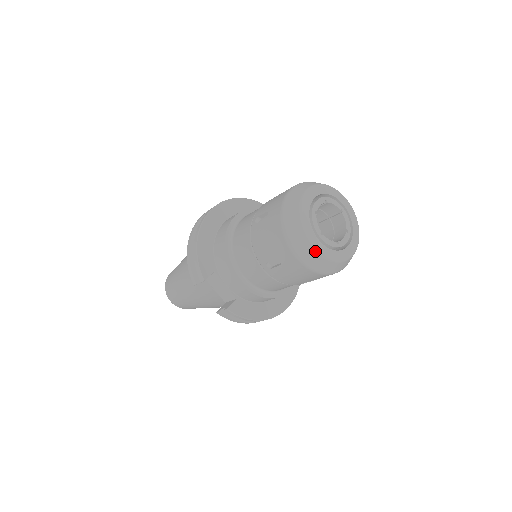
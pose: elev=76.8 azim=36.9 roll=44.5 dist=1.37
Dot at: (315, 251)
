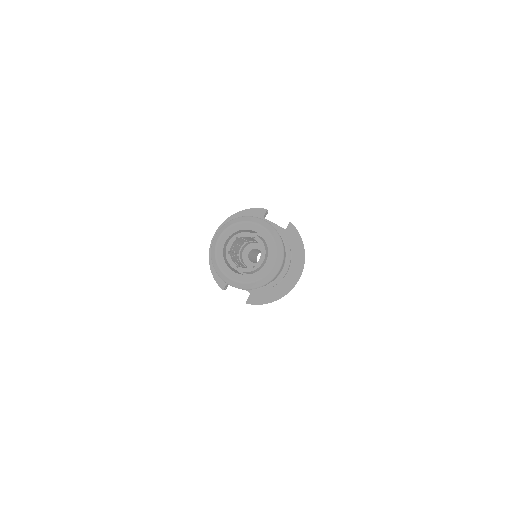
Dot at: (236, 282)
